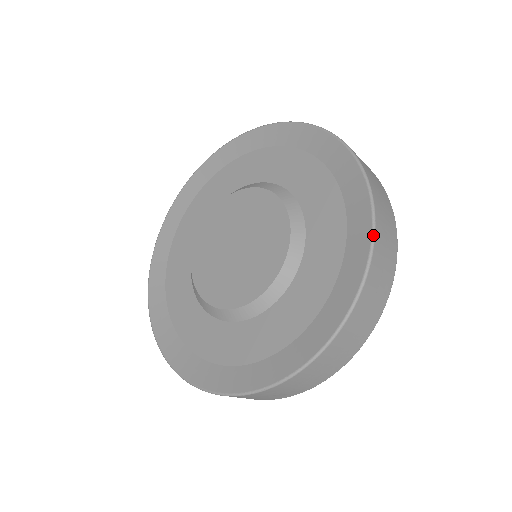
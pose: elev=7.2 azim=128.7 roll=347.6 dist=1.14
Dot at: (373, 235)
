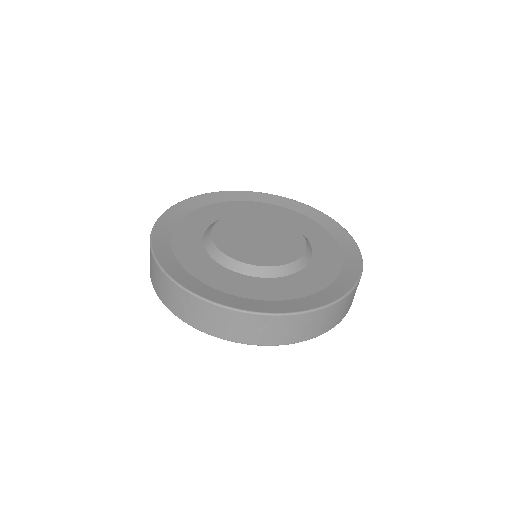
Dot at: (357, 245)
